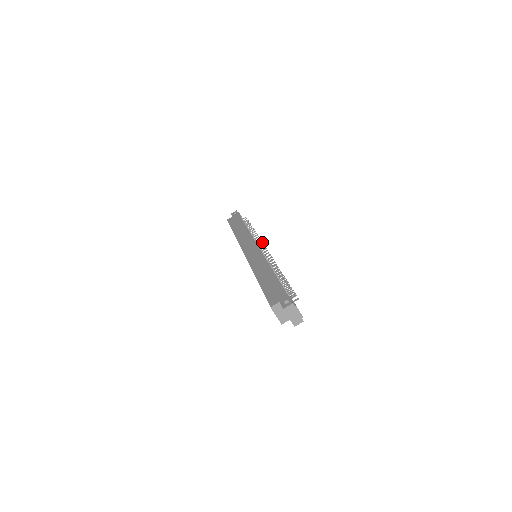
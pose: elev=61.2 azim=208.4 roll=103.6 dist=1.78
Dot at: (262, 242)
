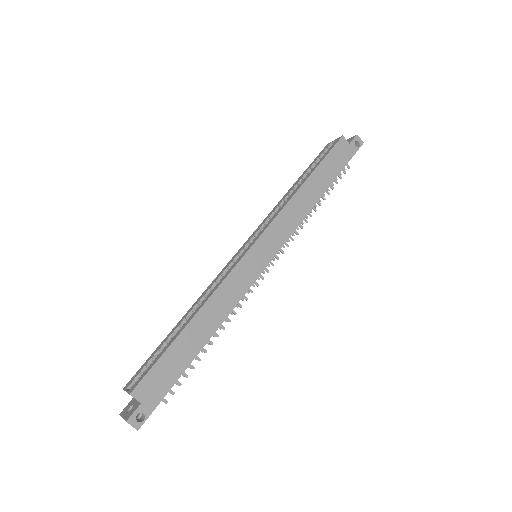
Dot at: (283, 253)
